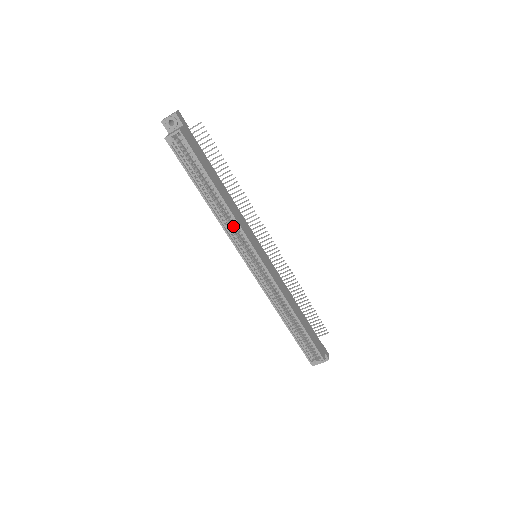
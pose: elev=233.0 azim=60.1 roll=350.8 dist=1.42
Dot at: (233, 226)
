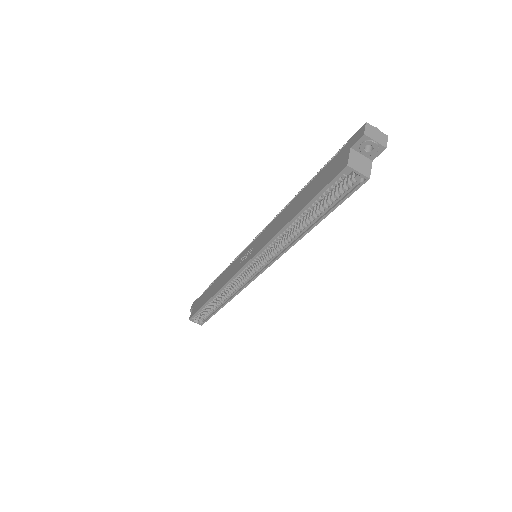
Dot at: occluded
